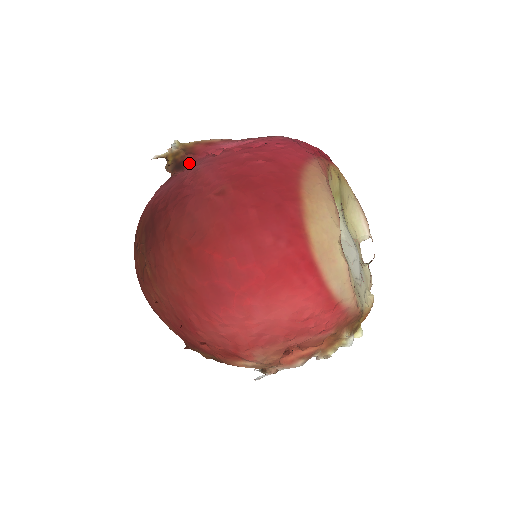
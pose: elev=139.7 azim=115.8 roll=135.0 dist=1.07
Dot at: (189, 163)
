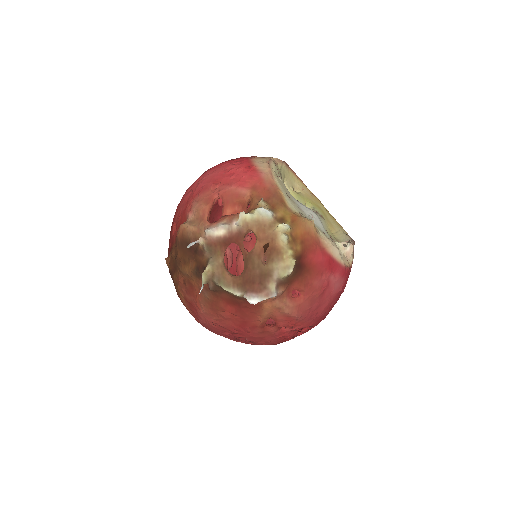
Dot at: occluded
